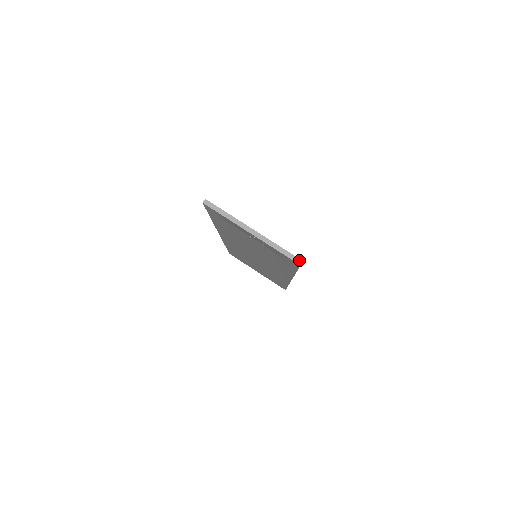
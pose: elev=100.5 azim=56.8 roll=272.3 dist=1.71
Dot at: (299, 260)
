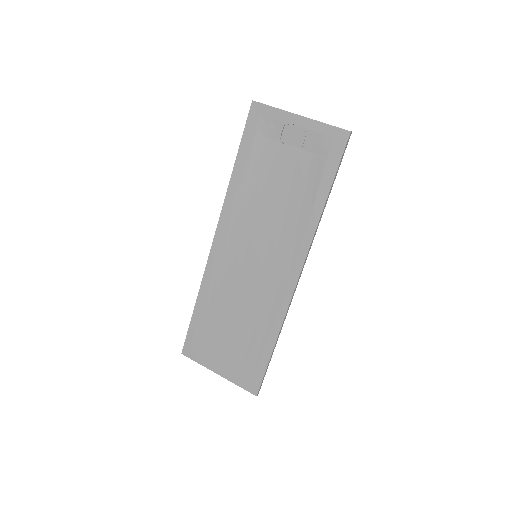
Dot at: occluded
